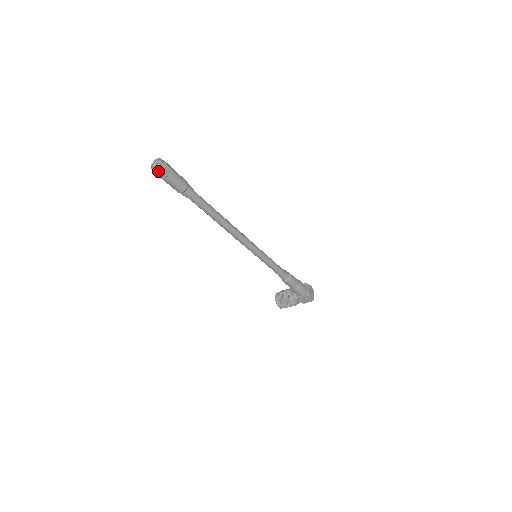
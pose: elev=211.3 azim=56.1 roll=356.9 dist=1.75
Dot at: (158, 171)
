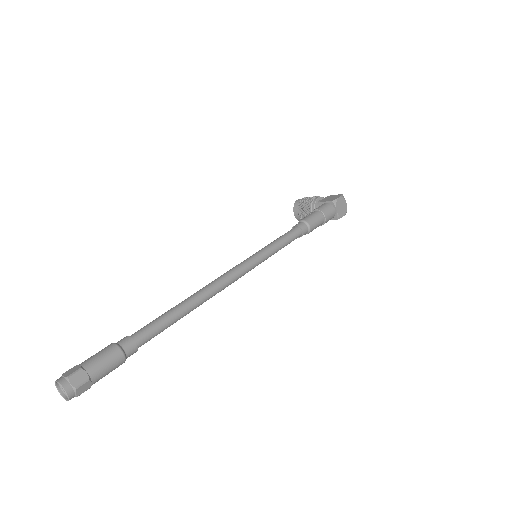
Dot at: (73, 397)
